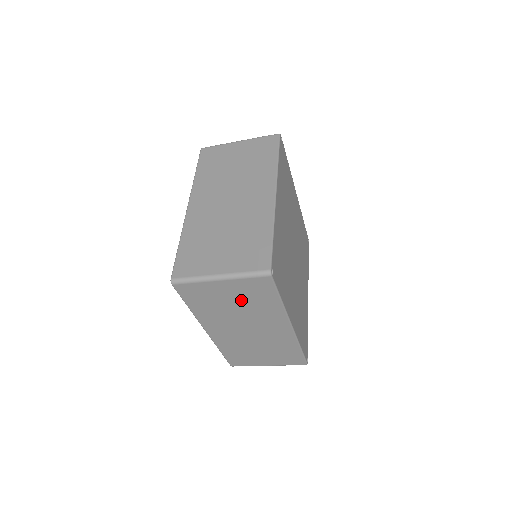
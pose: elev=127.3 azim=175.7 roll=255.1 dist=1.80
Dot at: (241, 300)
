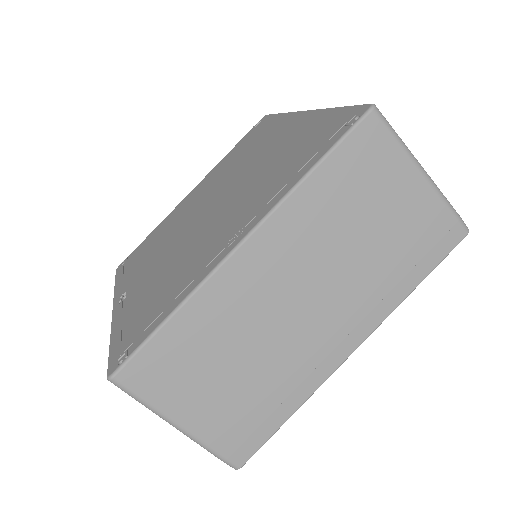
Dot at: occluded
